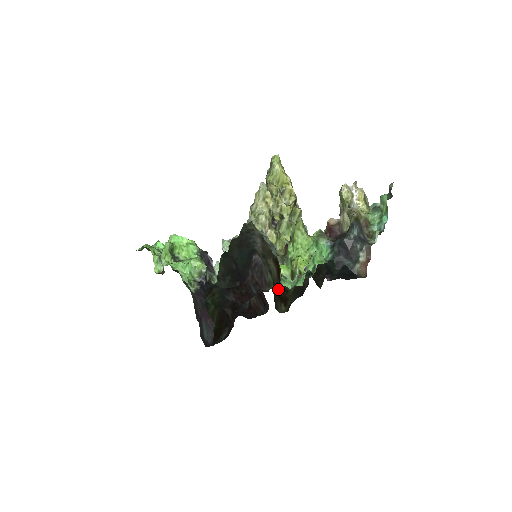
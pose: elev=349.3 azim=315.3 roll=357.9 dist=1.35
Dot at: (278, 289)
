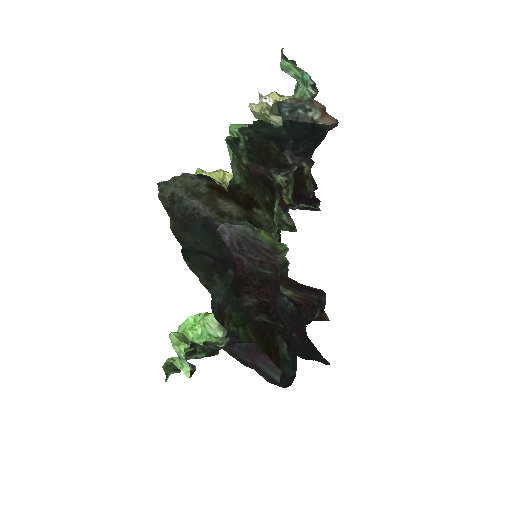
Dot at: occluded
